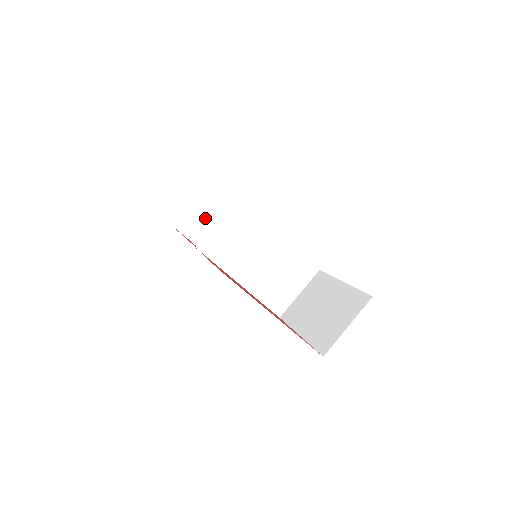
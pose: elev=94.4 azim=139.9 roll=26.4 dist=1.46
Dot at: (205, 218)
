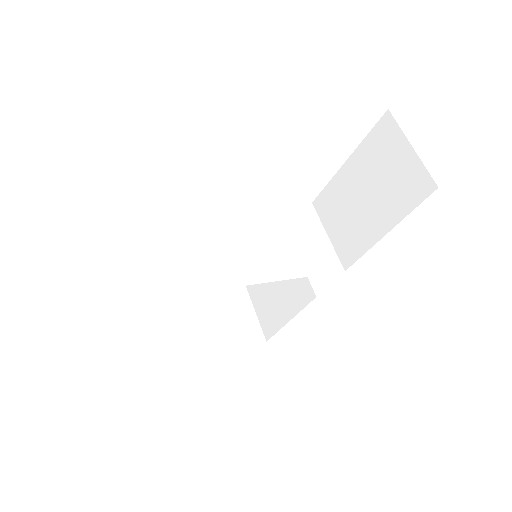
Dot at: (167, 327)
